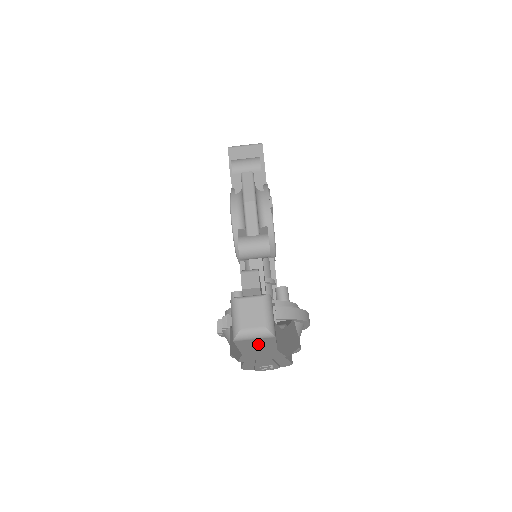
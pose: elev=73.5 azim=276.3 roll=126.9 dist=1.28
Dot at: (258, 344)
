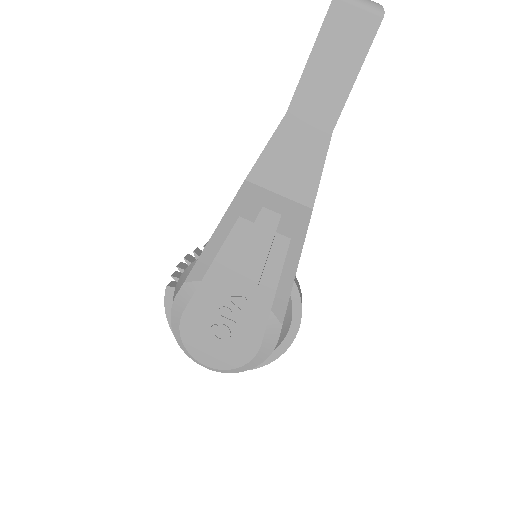
Dot at: (342, 51)
